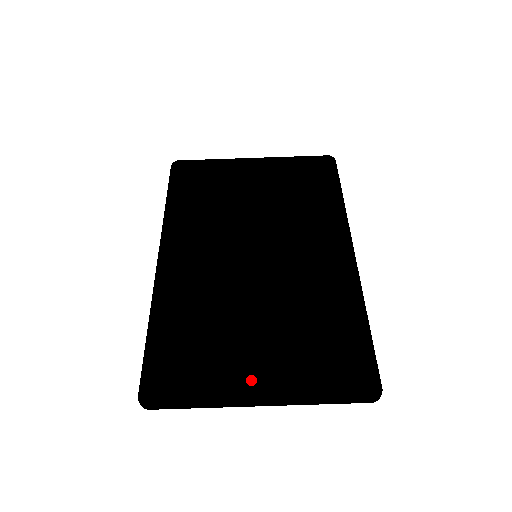
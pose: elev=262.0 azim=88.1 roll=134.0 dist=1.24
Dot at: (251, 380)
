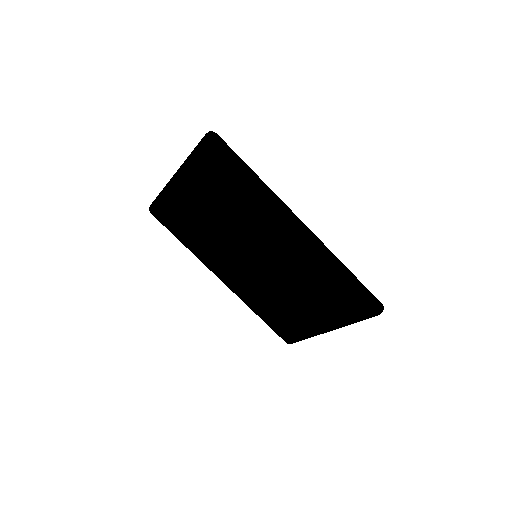
Dot at: (318, 328)
